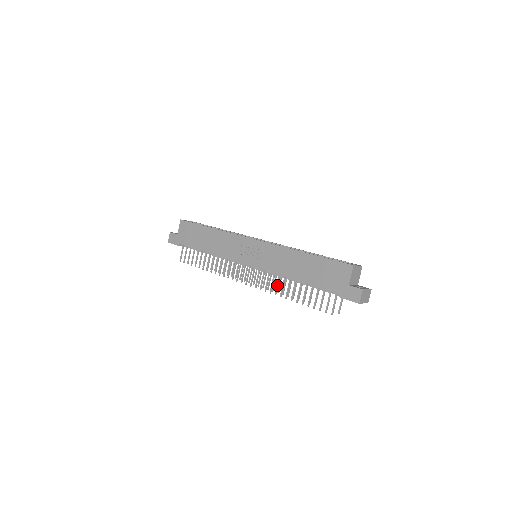
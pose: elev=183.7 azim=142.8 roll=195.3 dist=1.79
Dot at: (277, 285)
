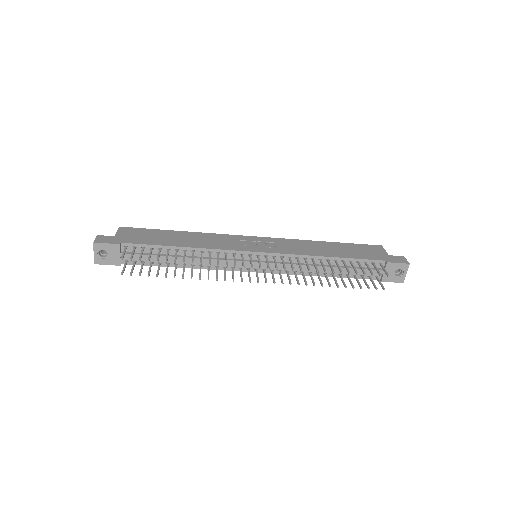
Dot at: (307, 264)
